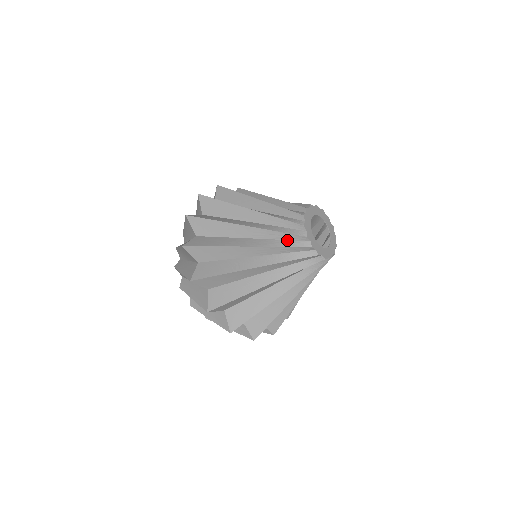
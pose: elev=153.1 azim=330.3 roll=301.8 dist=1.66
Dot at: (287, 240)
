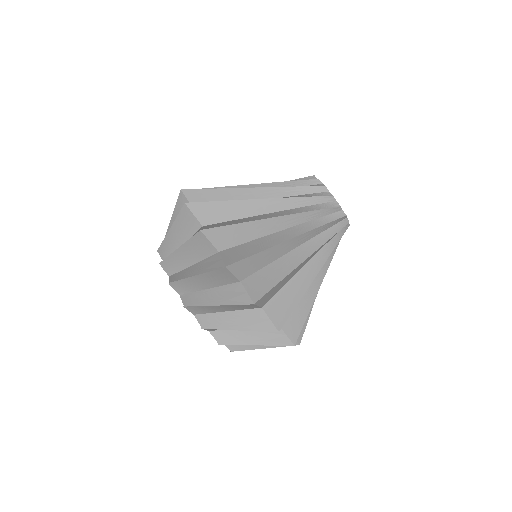
Dot at: (329, 228)
